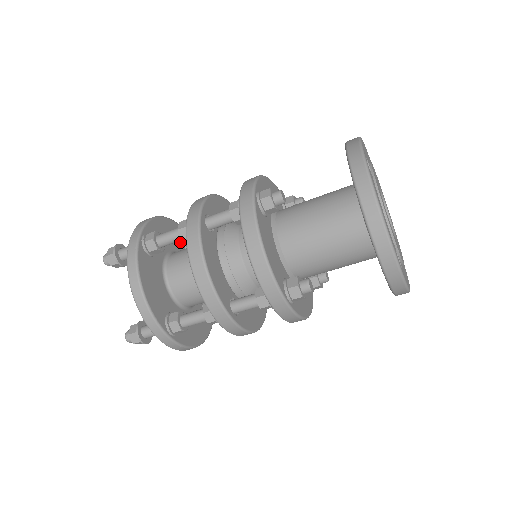
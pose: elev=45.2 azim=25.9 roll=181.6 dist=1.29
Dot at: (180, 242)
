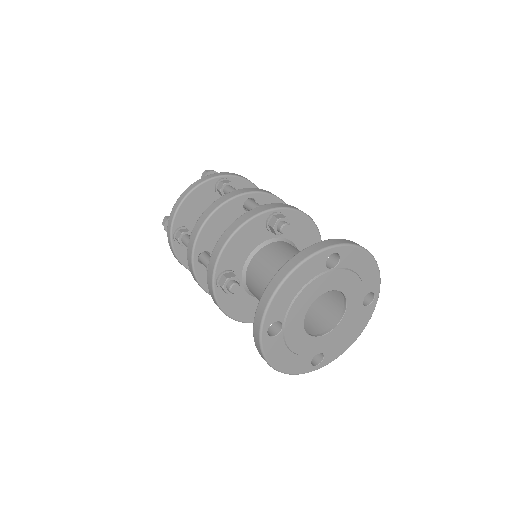
Dot at: occluded
